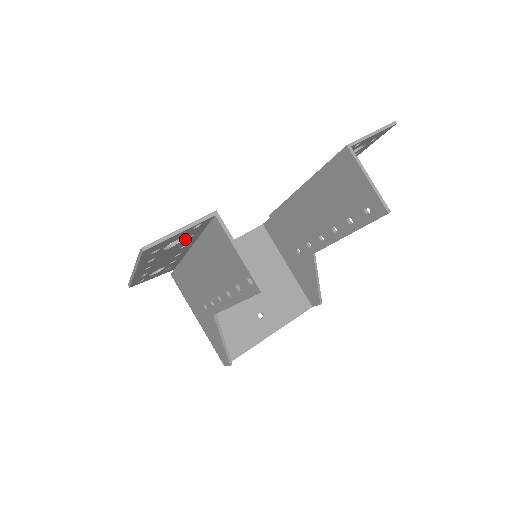
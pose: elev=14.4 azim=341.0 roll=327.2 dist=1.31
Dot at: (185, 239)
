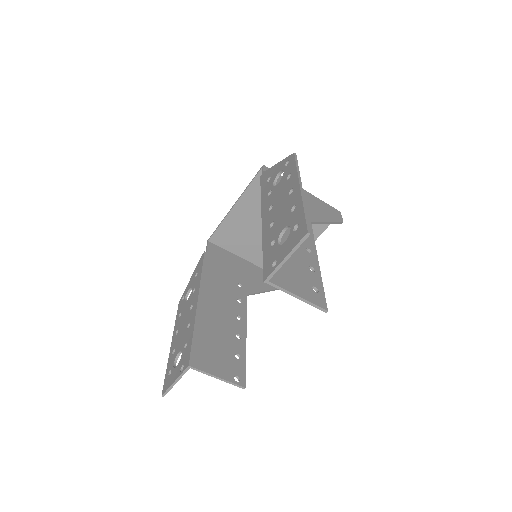
Dot at: occluded
